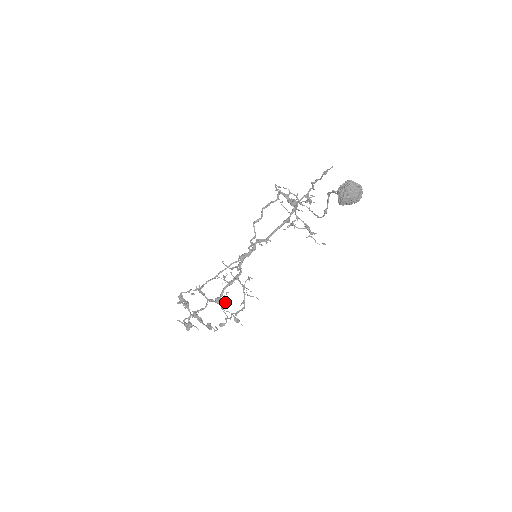
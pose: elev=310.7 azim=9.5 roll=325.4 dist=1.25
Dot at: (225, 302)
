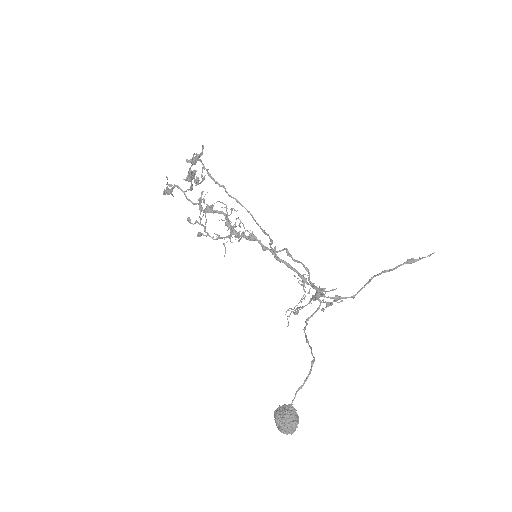
Dot at: occluded
